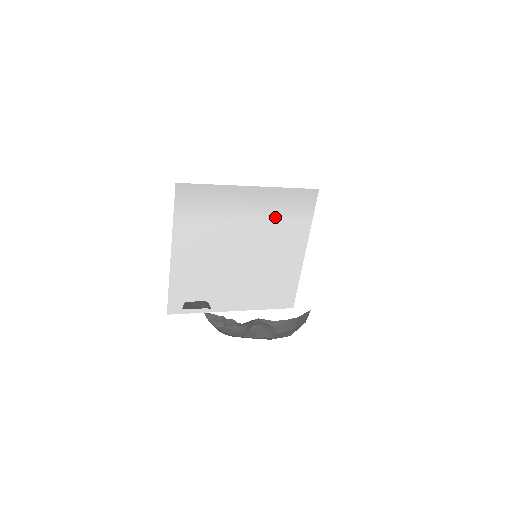
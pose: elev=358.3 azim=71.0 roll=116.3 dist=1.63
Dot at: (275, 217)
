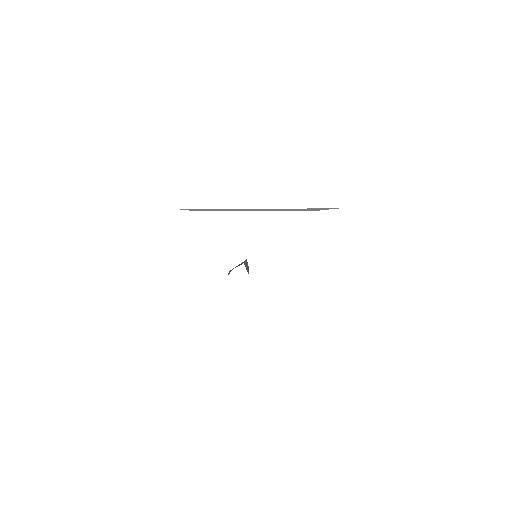
Dot at: occluded
